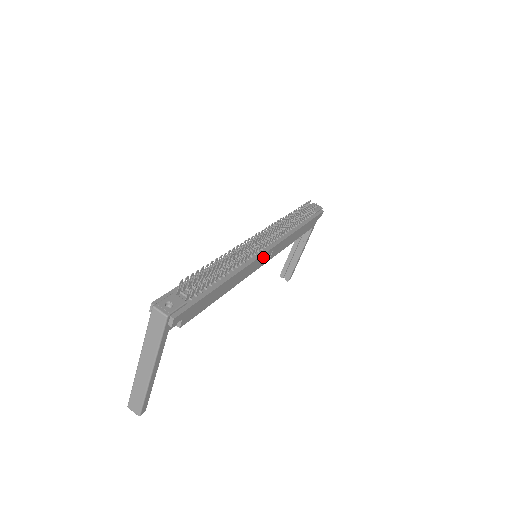
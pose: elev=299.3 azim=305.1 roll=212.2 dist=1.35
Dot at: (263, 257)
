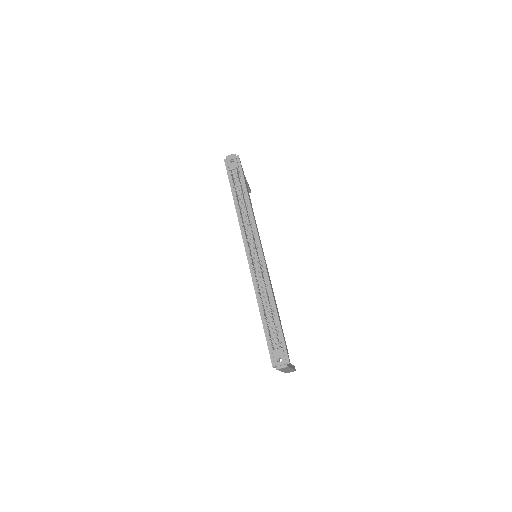
Dot at: (263, 257)
